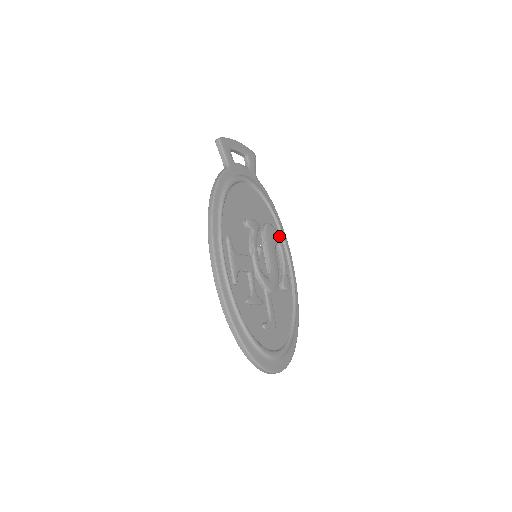
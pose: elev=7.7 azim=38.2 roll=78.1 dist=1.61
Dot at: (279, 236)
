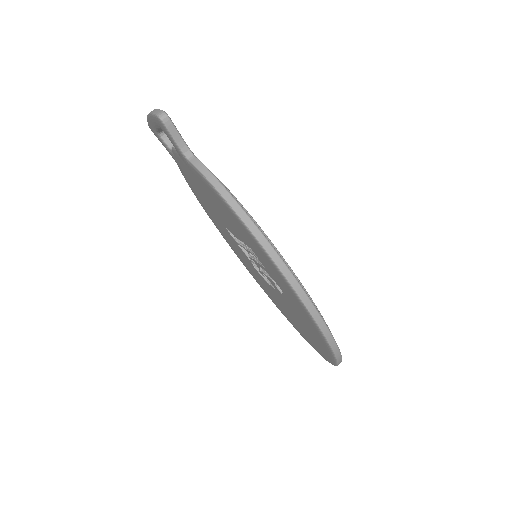
Dot at: occluded
